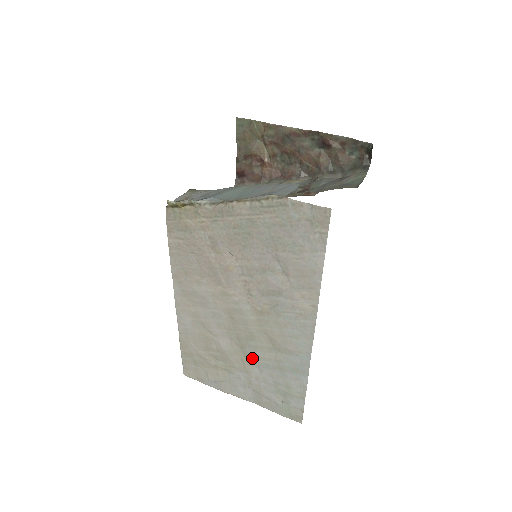
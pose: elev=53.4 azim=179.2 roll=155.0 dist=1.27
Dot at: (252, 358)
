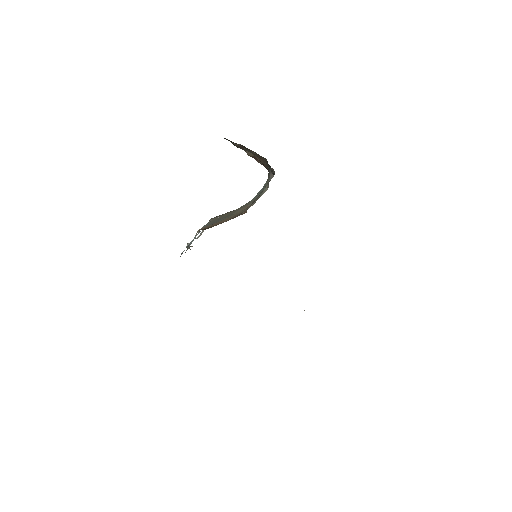
Dot at: occluded
